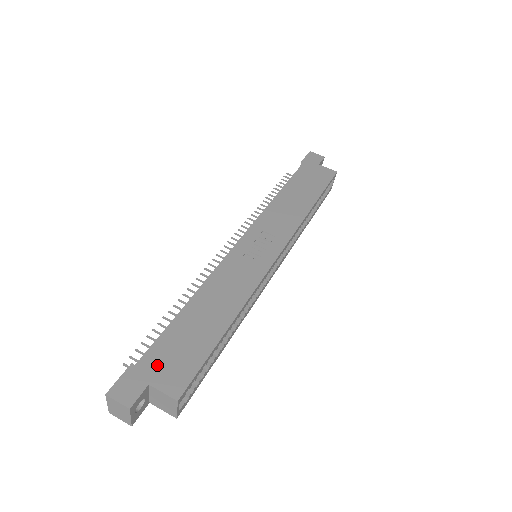
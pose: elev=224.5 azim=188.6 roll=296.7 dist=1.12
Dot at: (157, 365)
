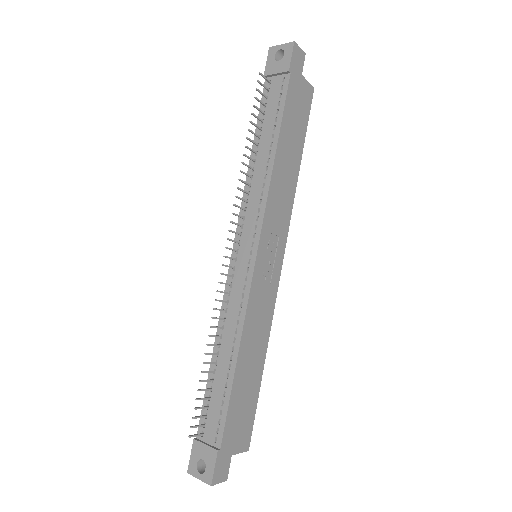
Dot at: (232, 438)
